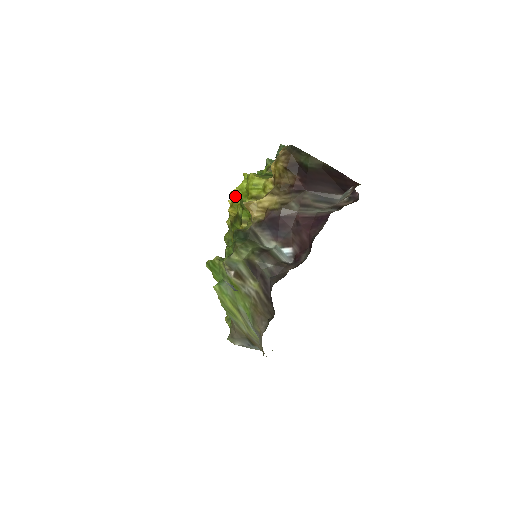
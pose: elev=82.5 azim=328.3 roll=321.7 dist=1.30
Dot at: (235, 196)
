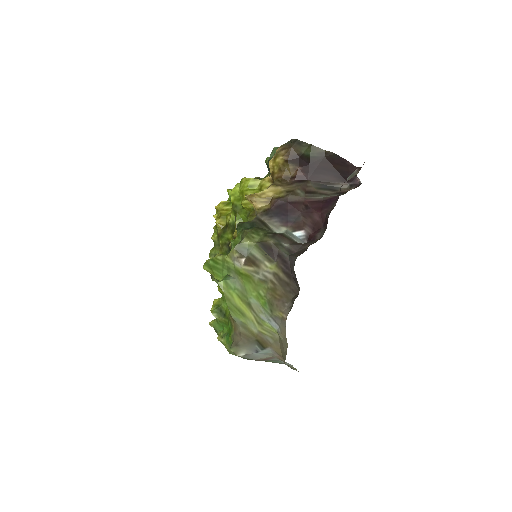
Dot at: (222, 208)
